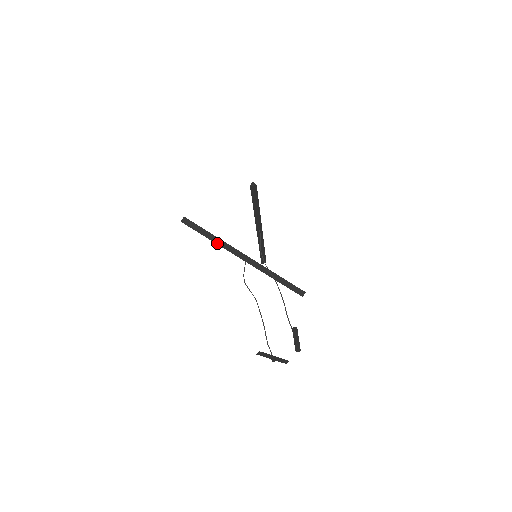
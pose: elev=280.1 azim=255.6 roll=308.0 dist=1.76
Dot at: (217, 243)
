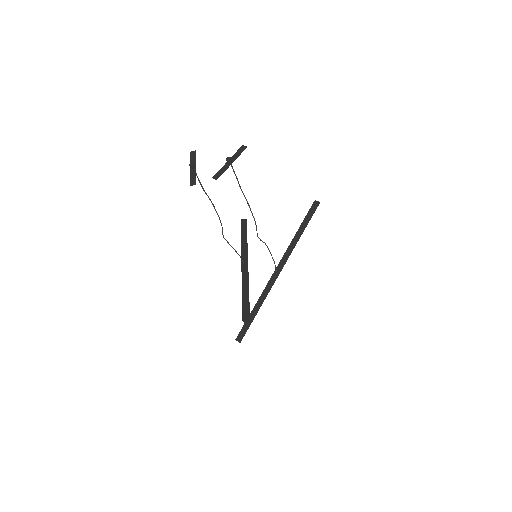
Dot at: (242, 242)
